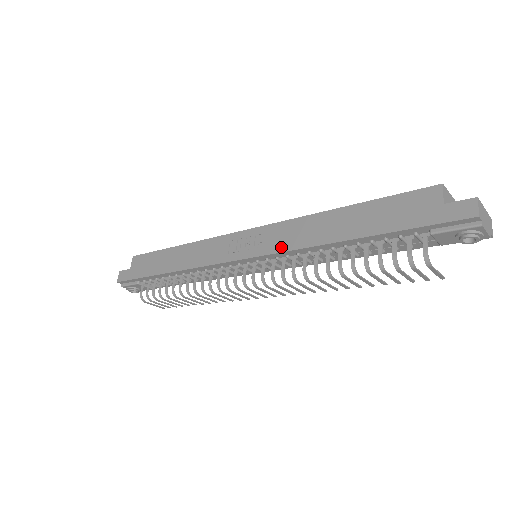
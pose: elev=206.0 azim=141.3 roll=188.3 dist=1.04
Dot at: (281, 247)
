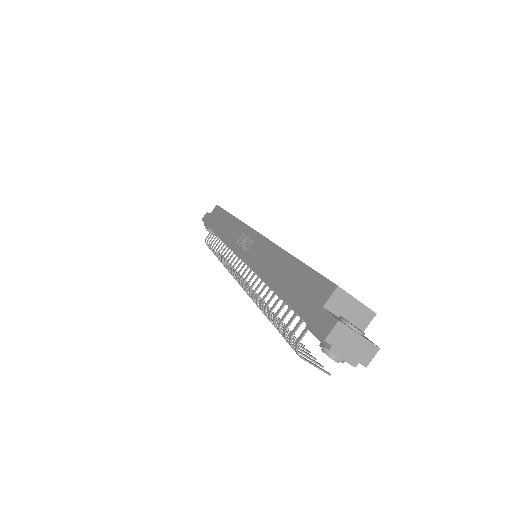
Dot at: (251, 262)
